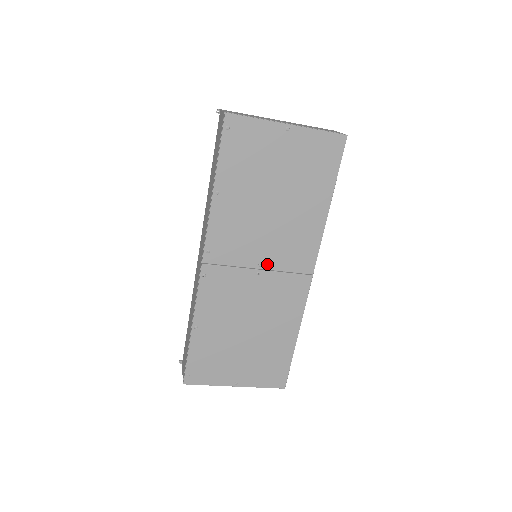
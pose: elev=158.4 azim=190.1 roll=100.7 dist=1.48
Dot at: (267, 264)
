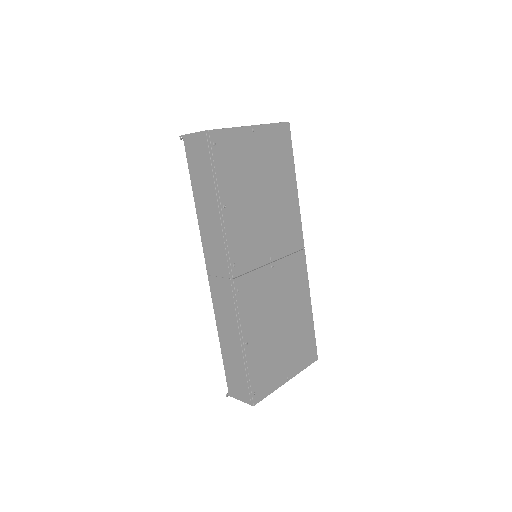
Dot at: (275, 255)
